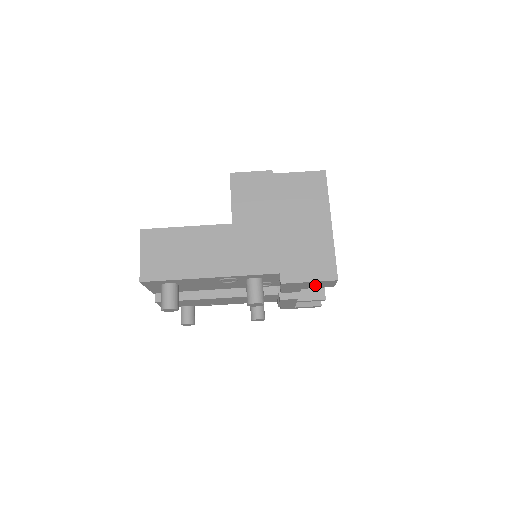
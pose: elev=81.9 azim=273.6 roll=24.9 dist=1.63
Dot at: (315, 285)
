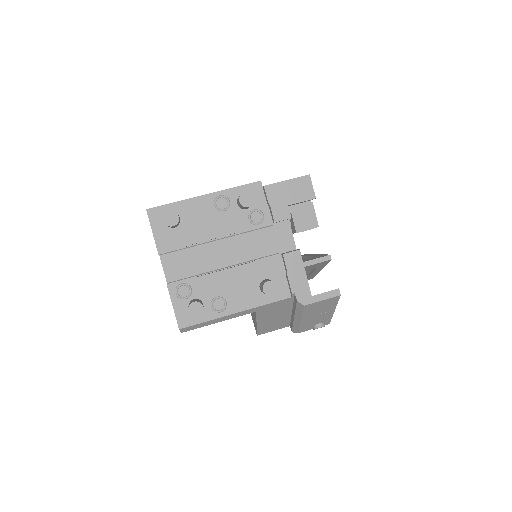
Dot at: (296, 193)
